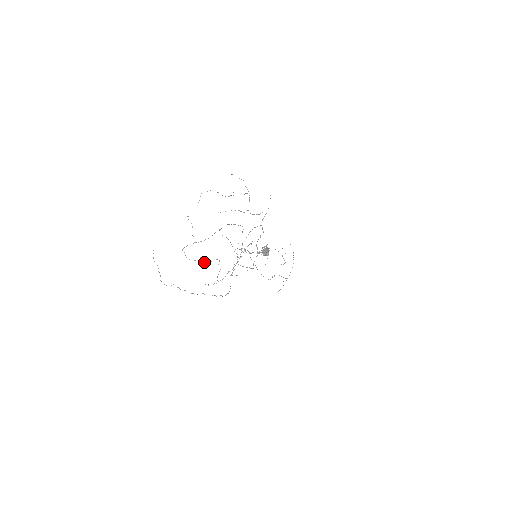
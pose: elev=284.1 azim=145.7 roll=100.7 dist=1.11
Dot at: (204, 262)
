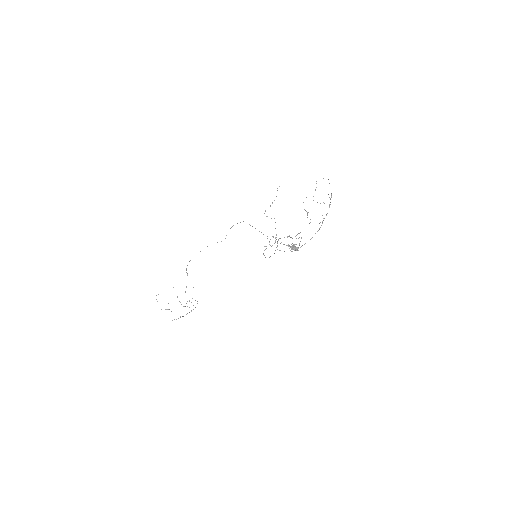
Dot at: occluded
